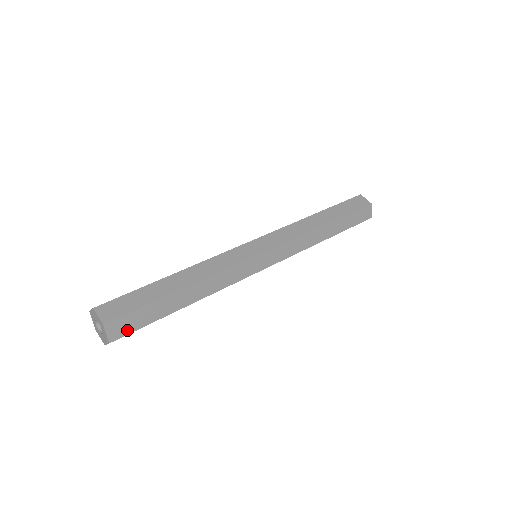
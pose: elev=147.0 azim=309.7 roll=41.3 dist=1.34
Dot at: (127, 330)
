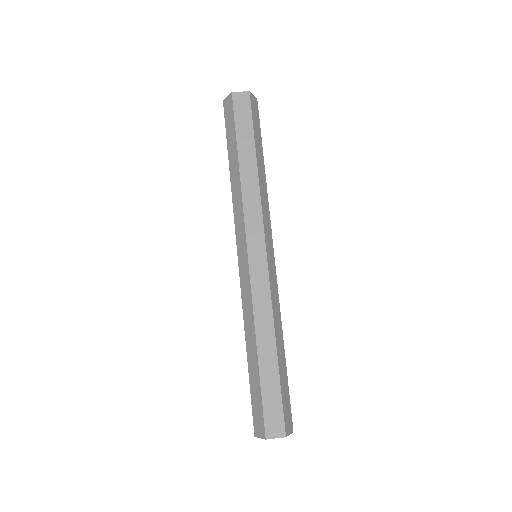
Dot at: (289, 414)
